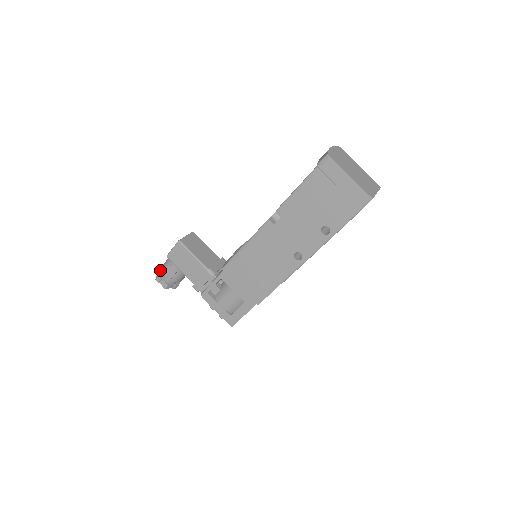
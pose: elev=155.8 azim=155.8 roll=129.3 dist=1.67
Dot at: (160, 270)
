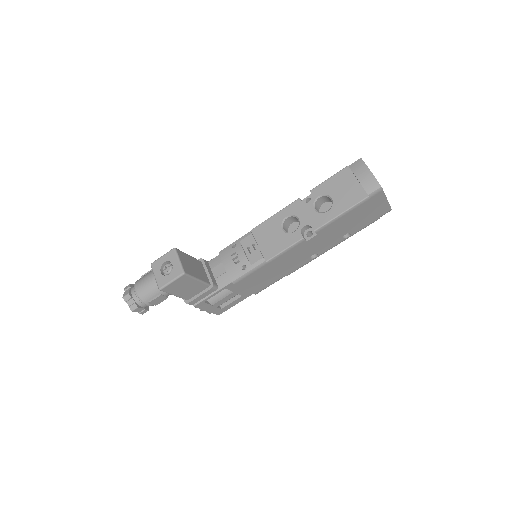
Dot at: (132, 299)
